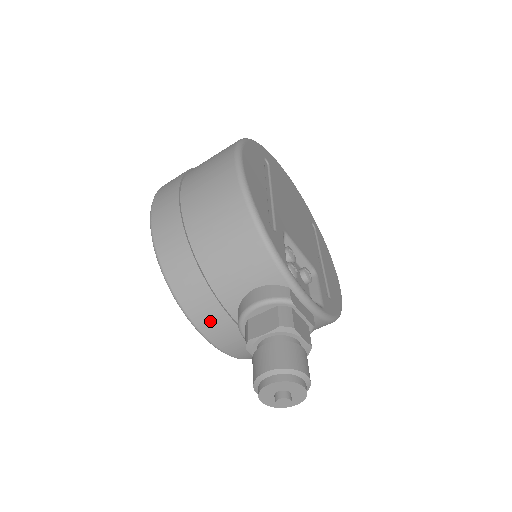
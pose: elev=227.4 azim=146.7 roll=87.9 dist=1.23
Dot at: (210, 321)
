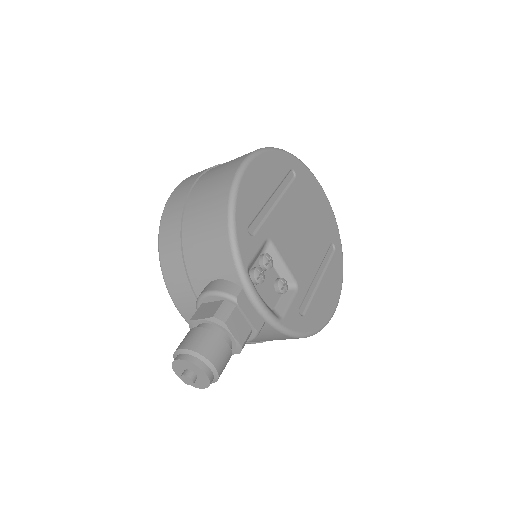
Dot at: (181, 296)
